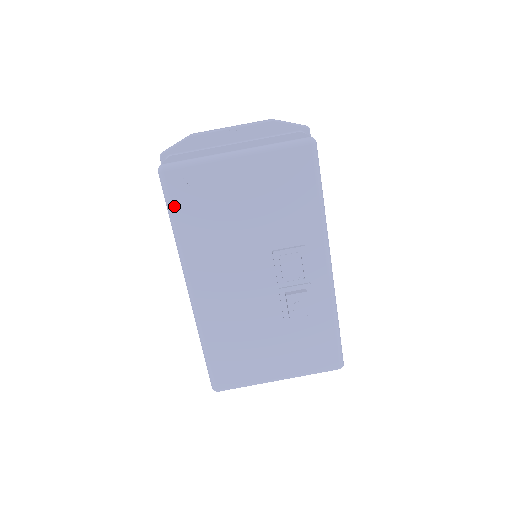
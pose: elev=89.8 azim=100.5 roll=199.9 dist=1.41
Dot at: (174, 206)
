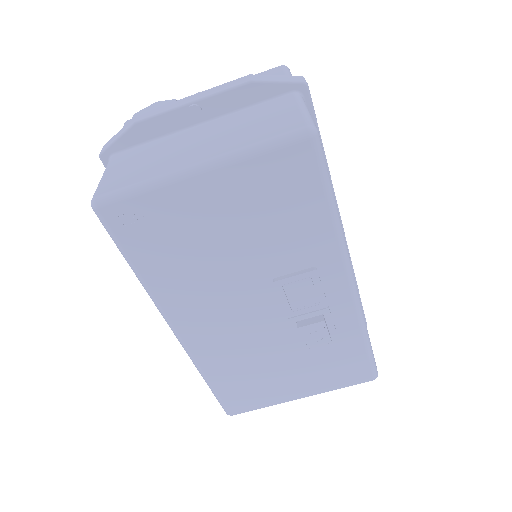
Dot at: (127, 248)
